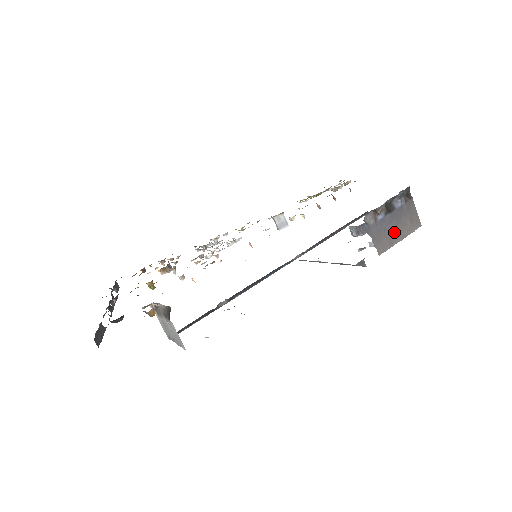
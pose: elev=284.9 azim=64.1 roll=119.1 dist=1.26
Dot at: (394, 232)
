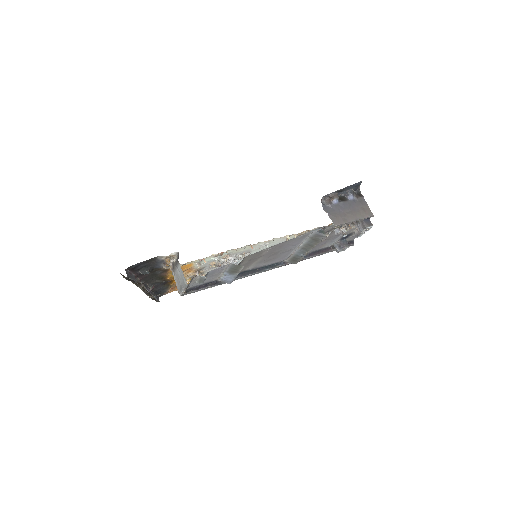
Dot at: (348, 214)
